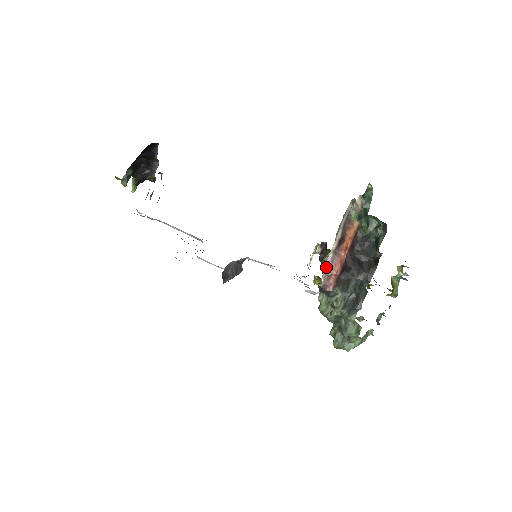
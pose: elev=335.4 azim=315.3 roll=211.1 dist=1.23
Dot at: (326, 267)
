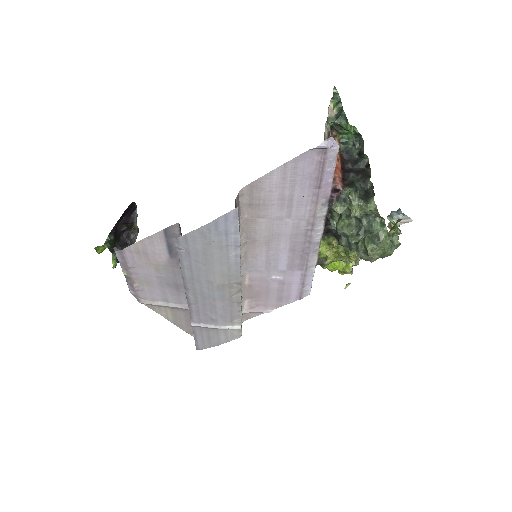
Dot at: occluded
